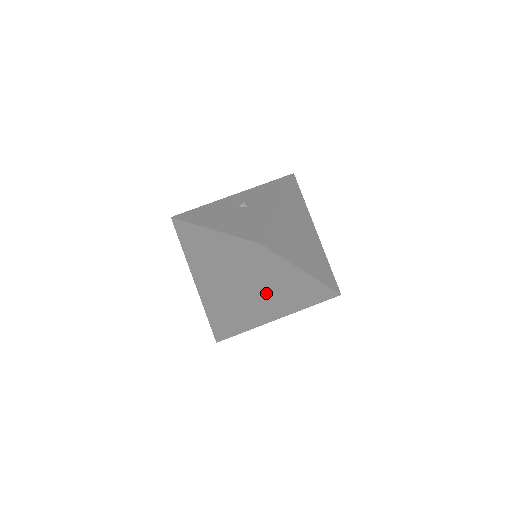
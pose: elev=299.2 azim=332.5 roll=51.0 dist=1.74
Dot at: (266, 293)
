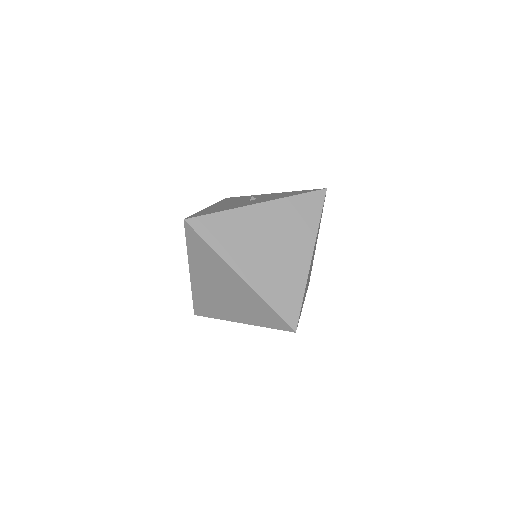
Dot at: (213, 281)
